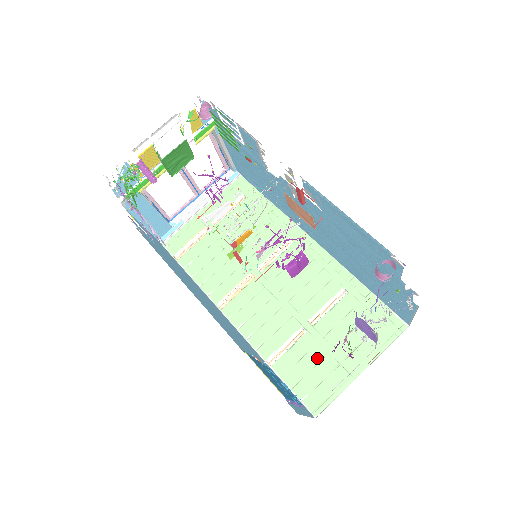
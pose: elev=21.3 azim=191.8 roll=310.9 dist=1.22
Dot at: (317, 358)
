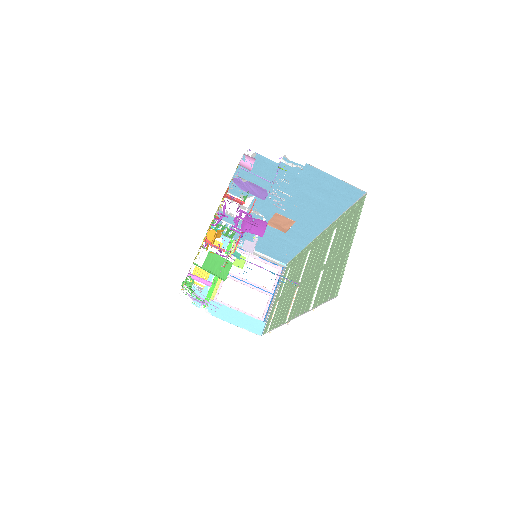
Dot at: (331, 272)
